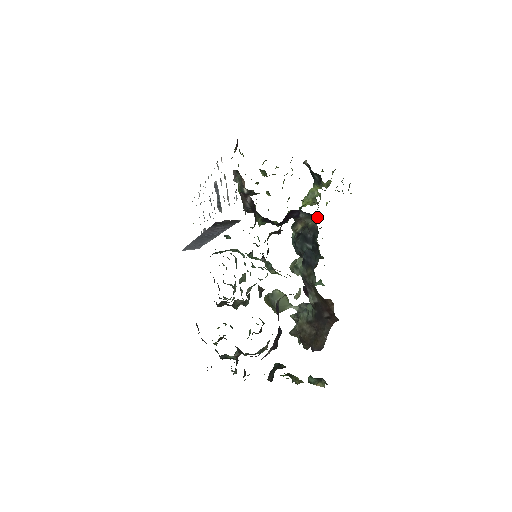
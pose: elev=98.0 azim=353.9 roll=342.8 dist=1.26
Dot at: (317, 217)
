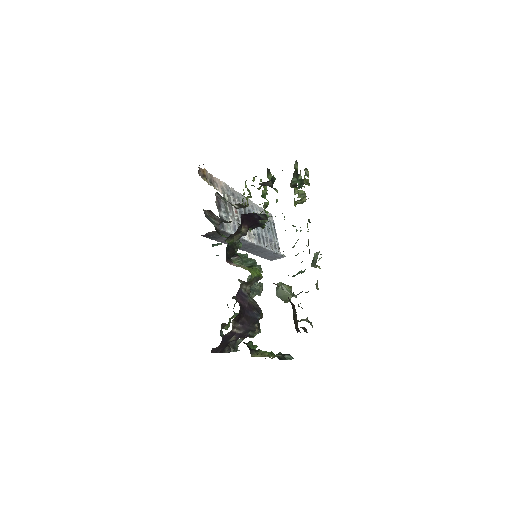
Dot at: (266, 215)
